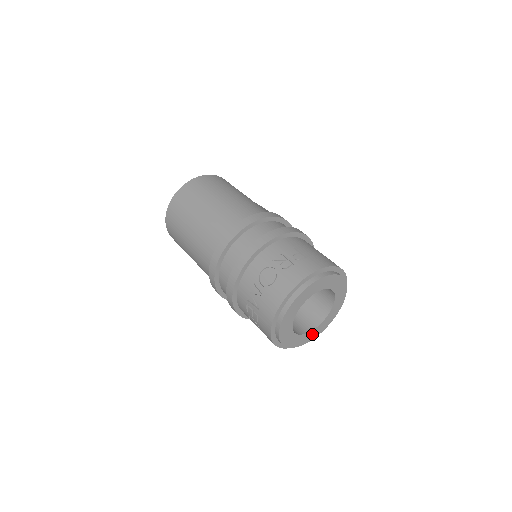
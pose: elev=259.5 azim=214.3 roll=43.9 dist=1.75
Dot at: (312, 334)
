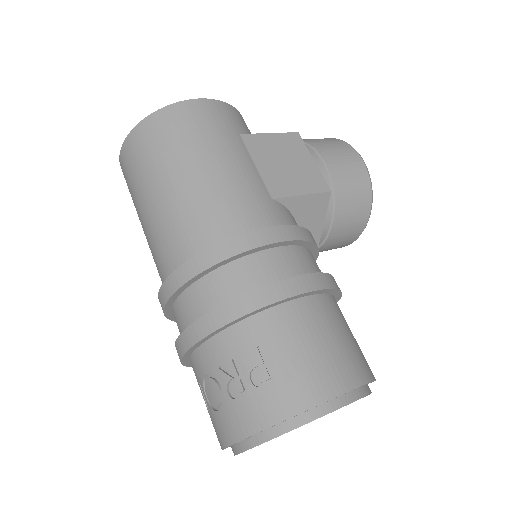
Dot at: occluded
